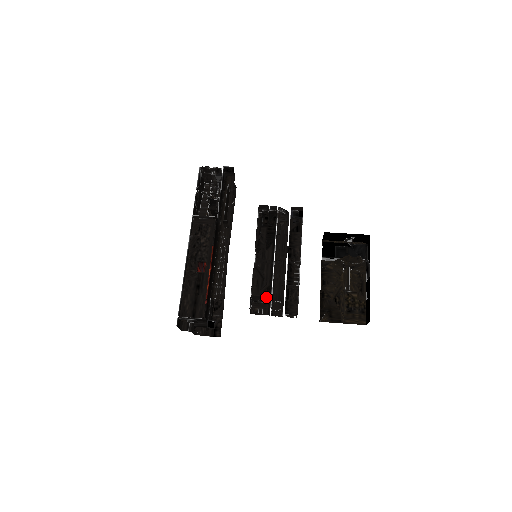
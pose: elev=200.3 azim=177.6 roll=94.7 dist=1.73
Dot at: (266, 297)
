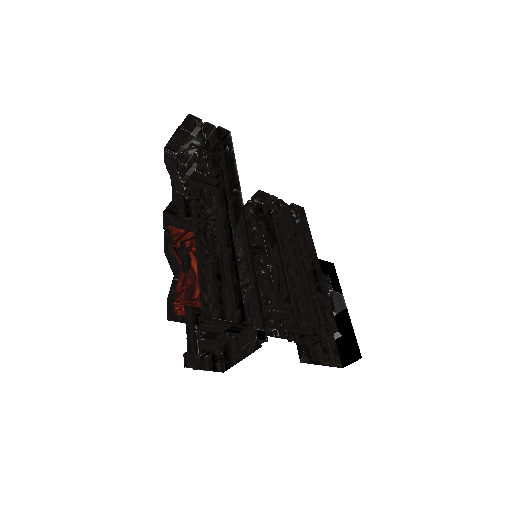
Dot at: (288, 310)
